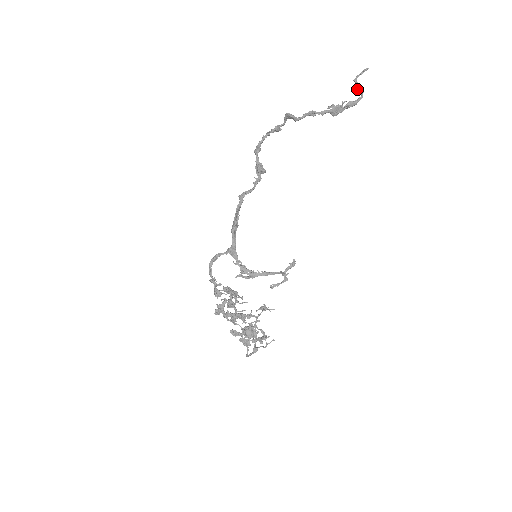
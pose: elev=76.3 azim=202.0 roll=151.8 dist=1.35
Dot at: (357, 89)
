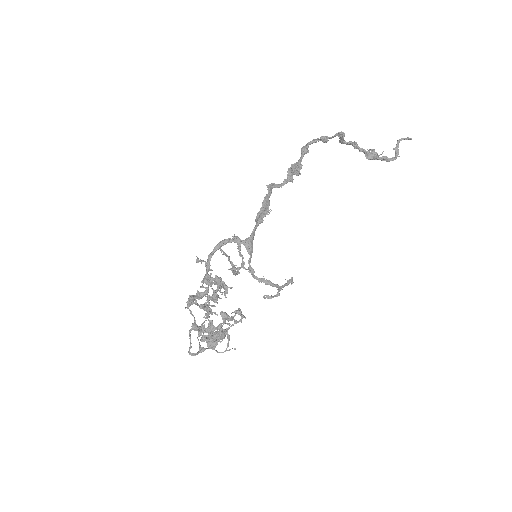
Dot at: (397, 150)
